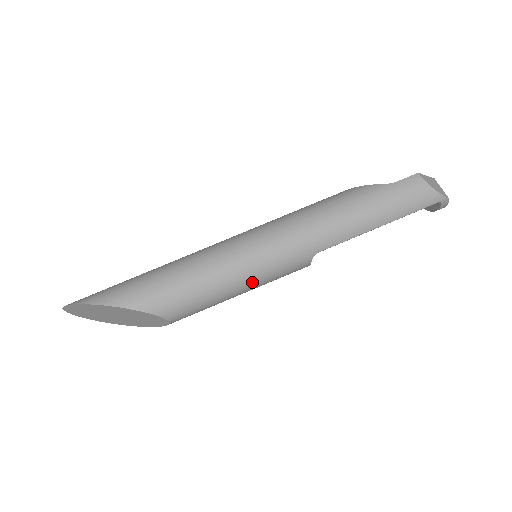
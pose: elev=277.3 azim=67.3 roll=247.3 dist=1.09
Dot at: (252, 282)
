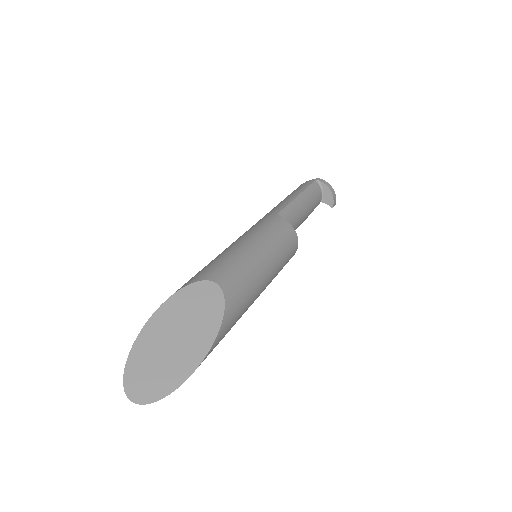
Dot at: (253, 239)
